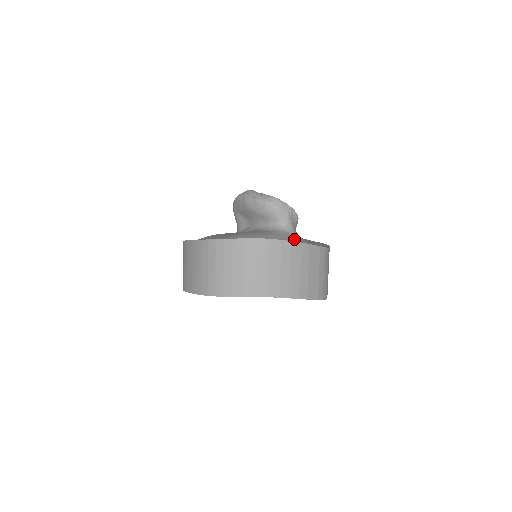
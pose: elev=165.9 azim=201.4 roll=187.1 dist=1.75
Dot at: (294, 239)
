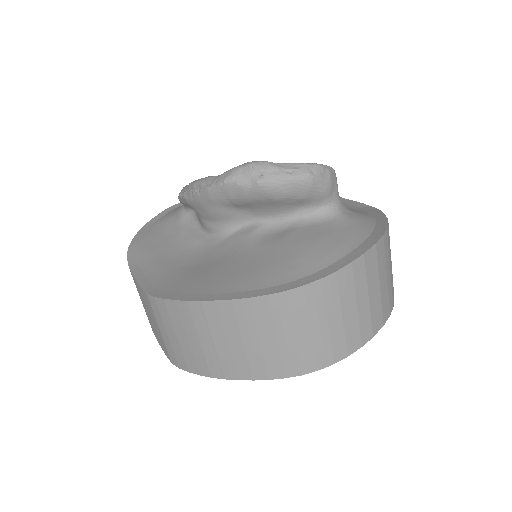
Dot at: (366, 219)
